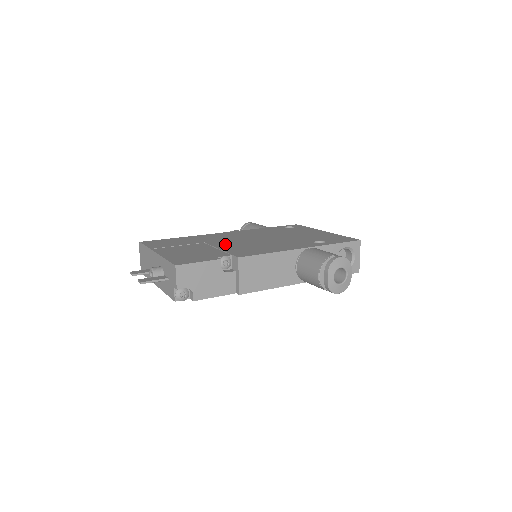
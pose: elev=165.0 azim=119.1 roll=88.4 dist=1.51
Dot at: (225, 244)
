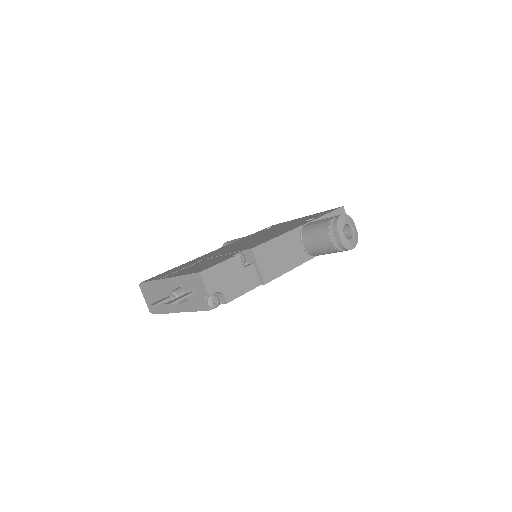
Dot at: (226, 251)
